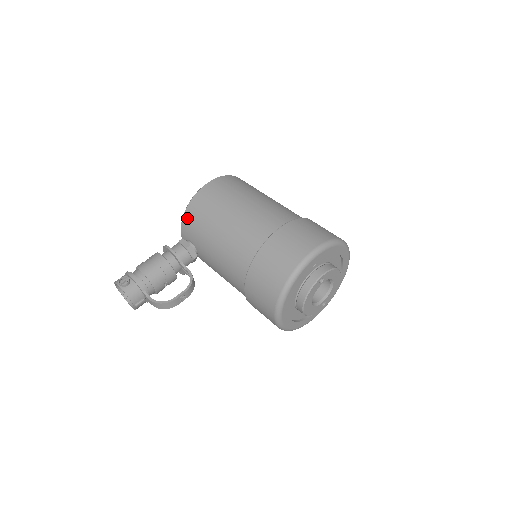
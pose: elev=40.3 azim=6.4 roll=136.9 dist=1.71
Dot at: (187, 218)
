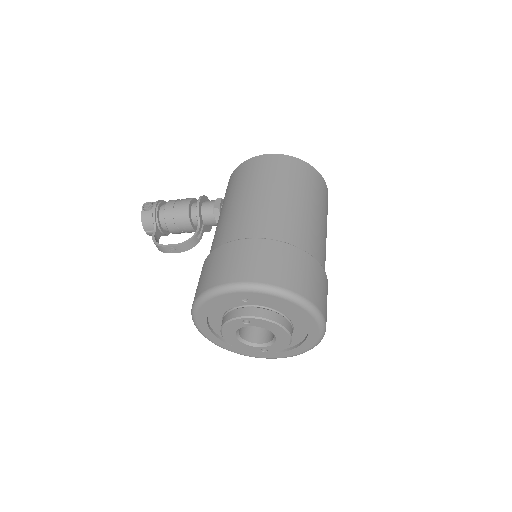
Dot at: (229, 180)
